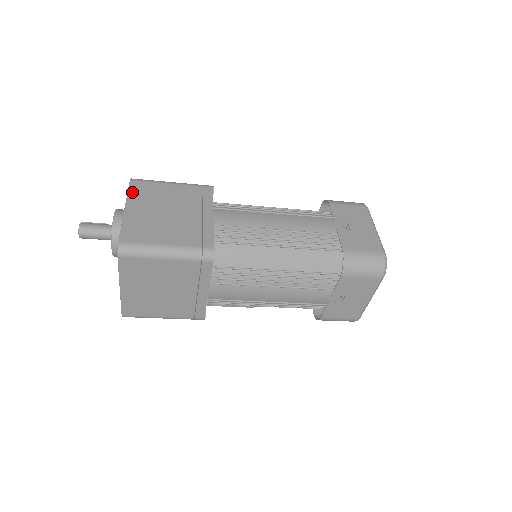
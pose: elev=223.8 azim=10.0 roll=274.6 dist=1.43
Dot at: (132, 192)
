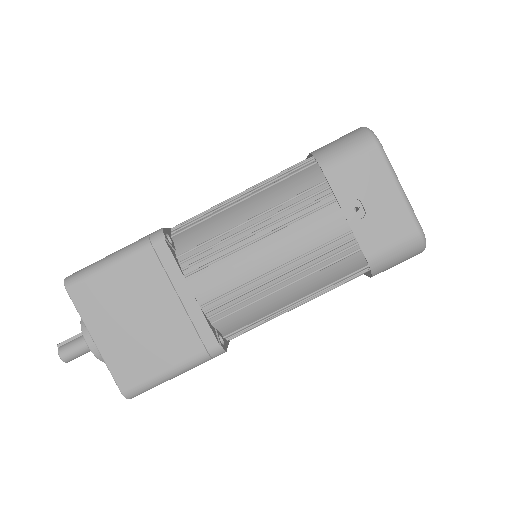
Dot at: (82, 310)
